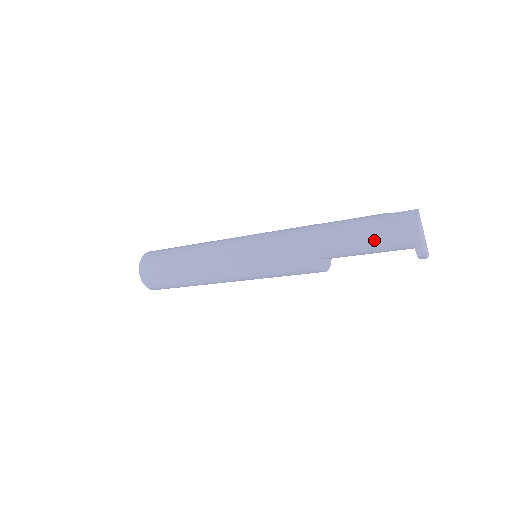
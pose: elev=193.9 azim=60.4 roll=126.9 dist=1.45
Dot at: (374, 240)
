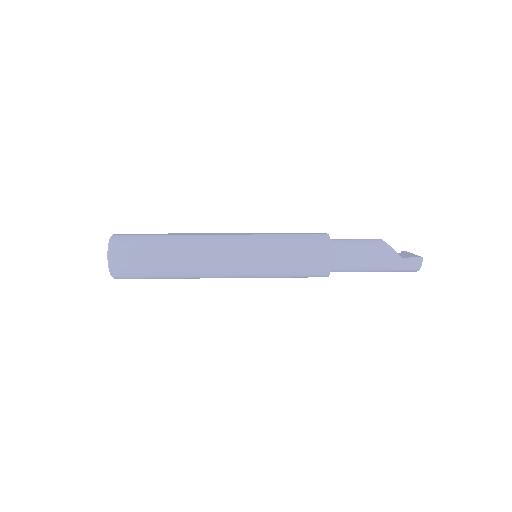
Dot at: occluded
